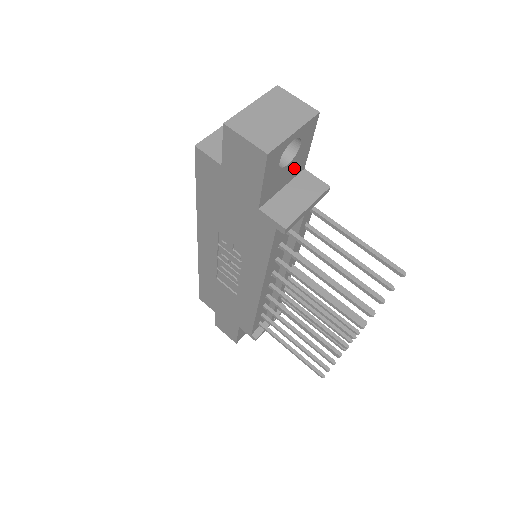
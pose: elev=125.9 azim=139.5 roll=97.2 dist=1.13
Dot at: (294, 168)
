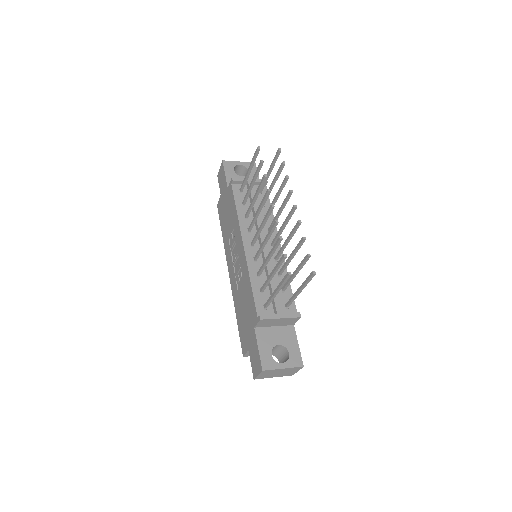
Dot at: occluded
